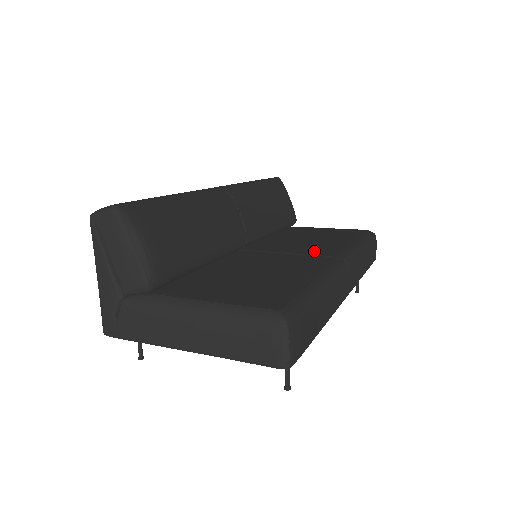
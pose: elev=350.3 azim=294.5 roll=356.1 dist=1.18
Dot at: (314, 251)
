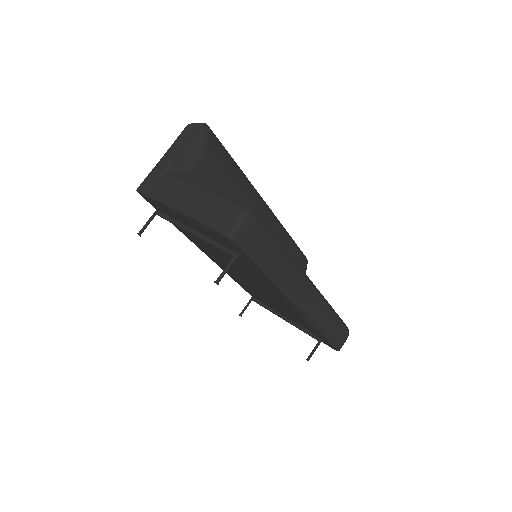
Dot at: occluded
